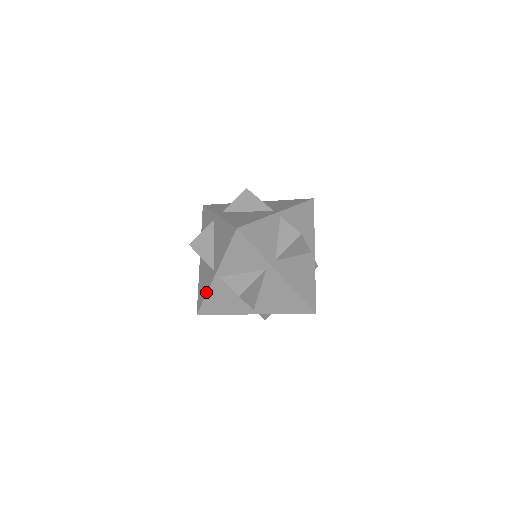
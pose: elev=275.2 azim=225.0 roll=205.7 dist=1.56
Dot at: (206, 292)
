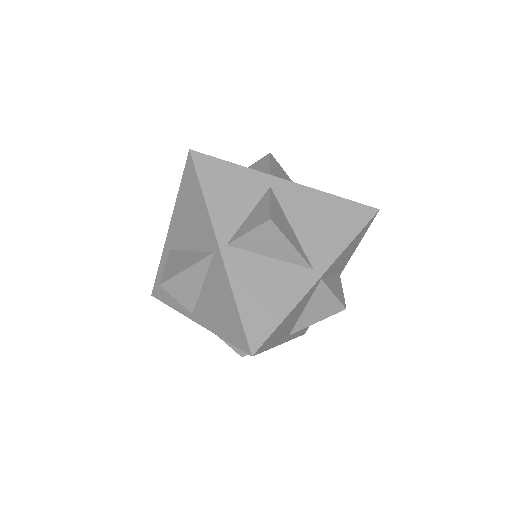
Dot at: (231, 295)
